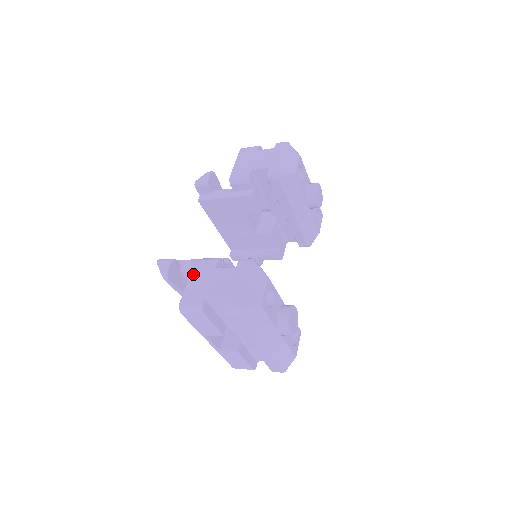
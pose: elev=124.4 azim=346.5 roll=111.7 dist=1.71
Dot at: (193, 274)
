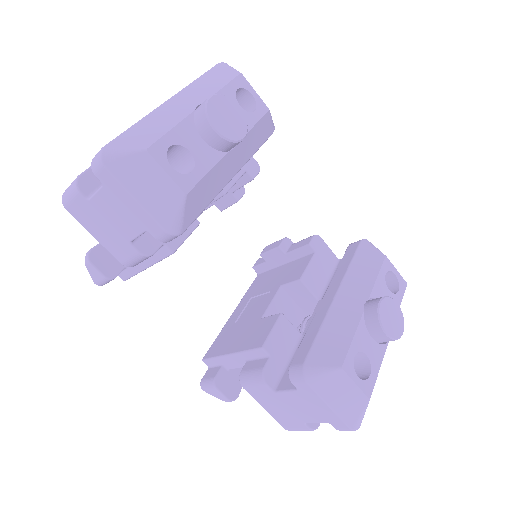
Dot at: (259, 402)
